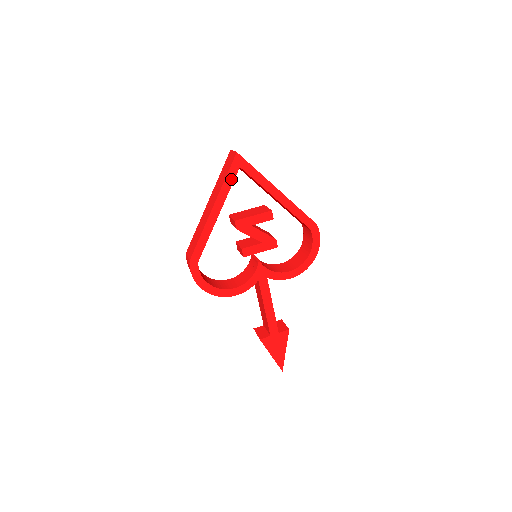
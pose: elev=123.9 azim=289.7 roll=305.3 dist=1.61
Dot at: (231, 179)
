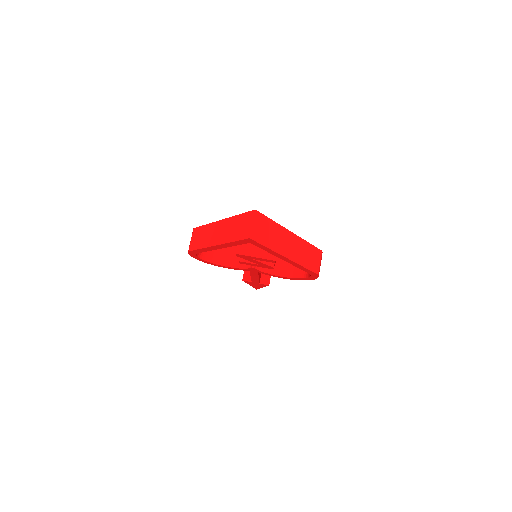
Dot at: (239, 243)
